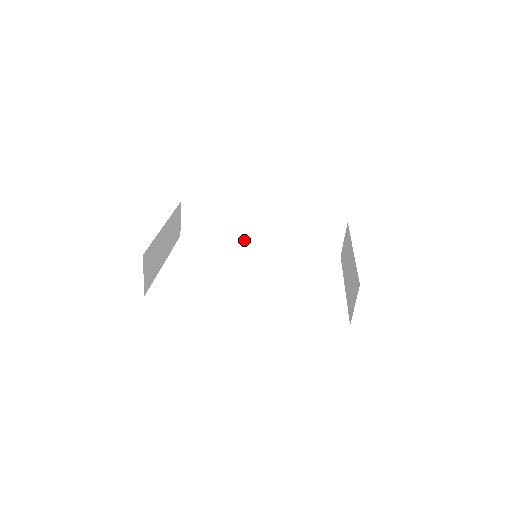
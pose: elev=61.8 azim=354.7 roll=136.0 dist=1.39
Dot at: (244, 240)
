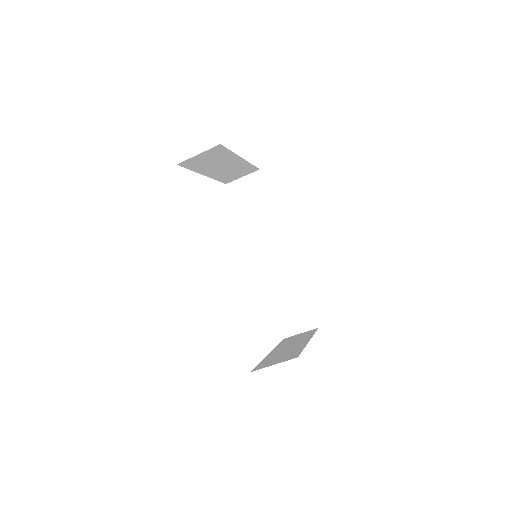
Dot at: (252, 244)
